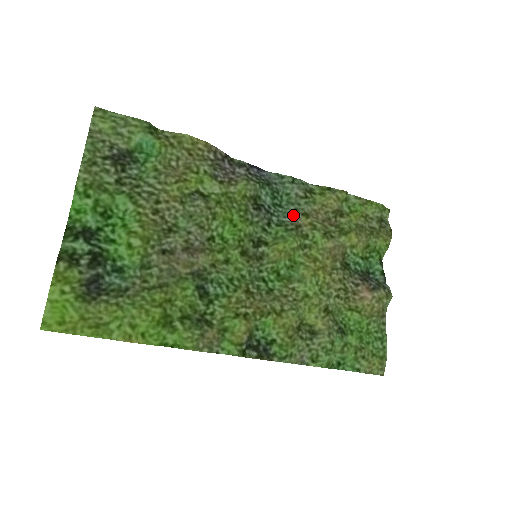
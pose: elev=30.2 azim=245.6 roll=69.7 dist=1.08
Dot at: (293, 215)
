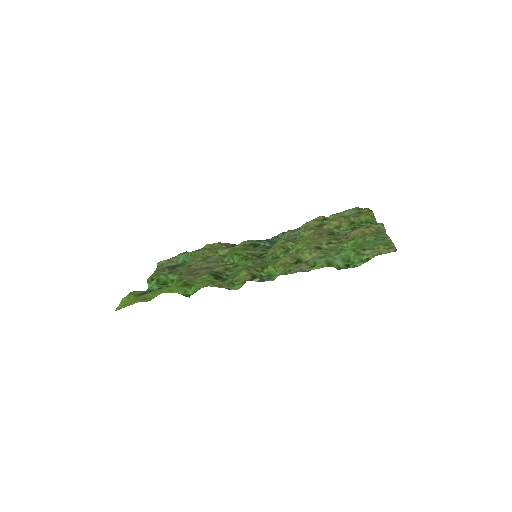
Dot at: occluded
